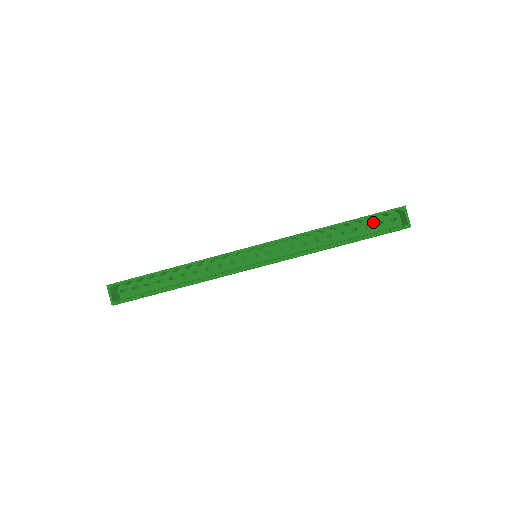
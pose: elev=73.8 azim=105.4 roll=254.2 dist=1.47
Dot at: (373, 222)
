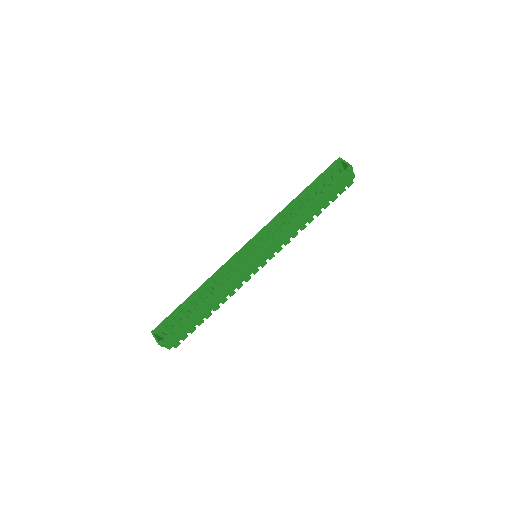
Dot at: occluded
